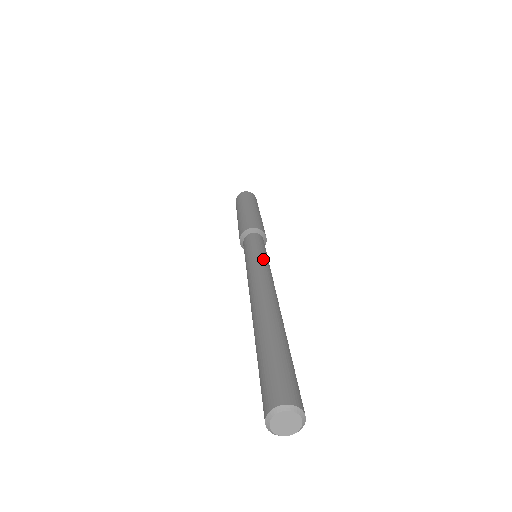
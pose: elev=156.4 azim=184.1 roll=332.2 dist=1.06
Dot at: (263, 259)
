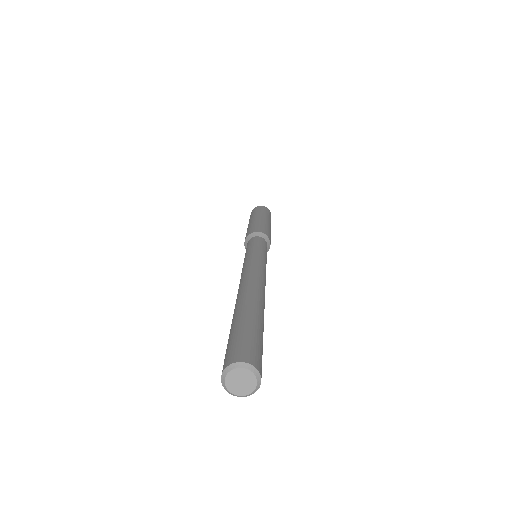
Dot at: (261, 257)
